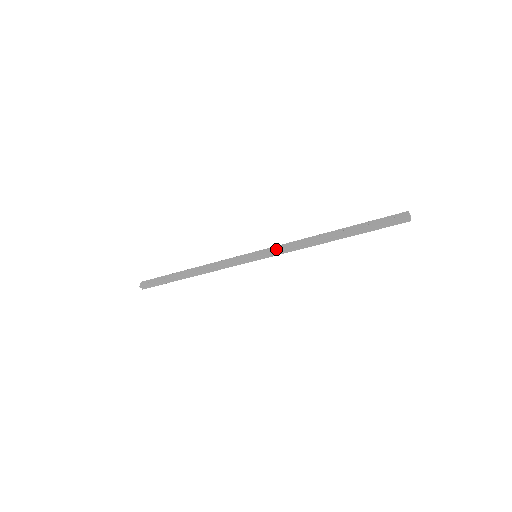
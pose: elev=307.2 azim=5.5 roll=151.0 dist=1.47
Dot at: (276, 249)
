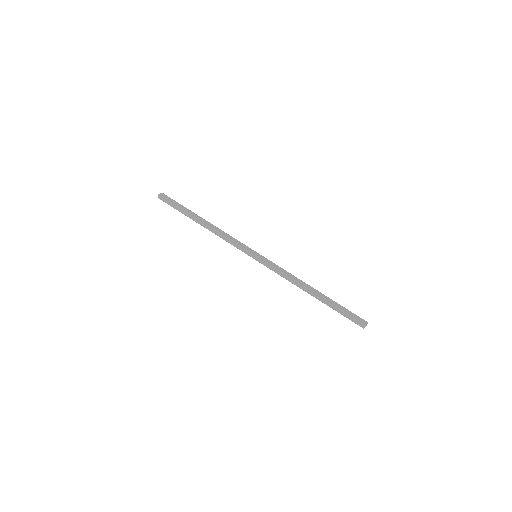
Dot at: (273, 265)
